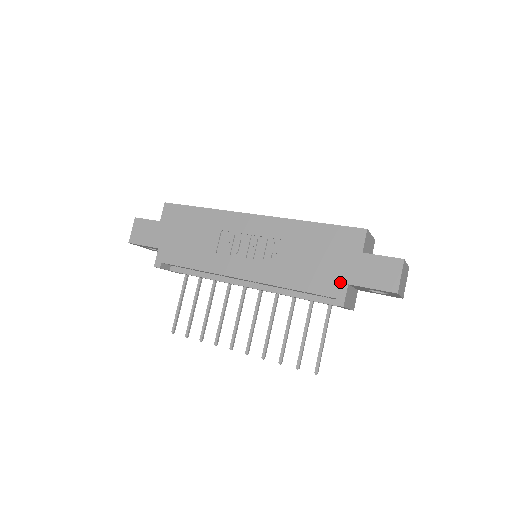
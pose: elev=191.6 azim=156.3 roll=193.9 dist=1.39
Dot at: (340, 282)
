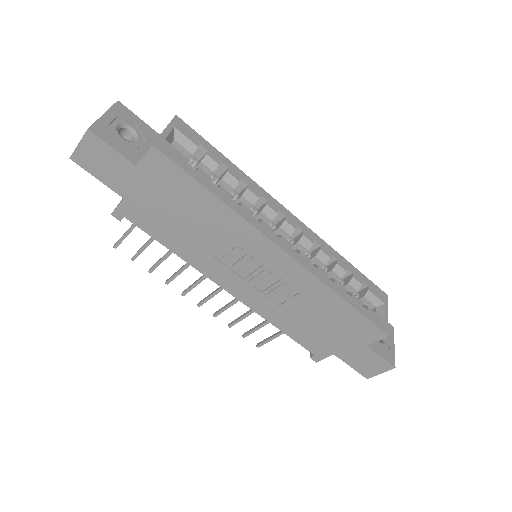
Dot at: (328, 350)
